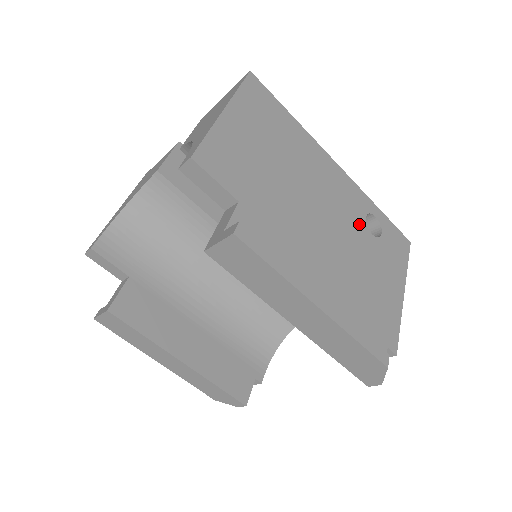
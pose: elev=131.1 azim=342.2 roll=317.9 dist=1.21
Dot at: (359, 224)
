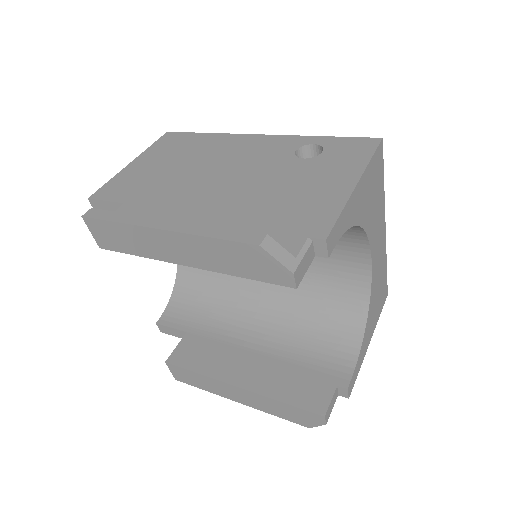
Dot at: (282, 160)
